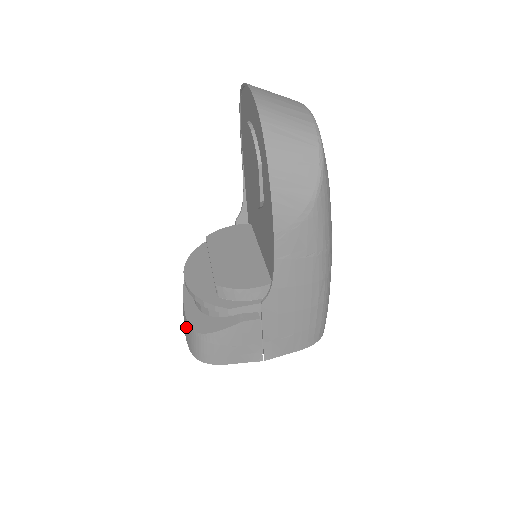
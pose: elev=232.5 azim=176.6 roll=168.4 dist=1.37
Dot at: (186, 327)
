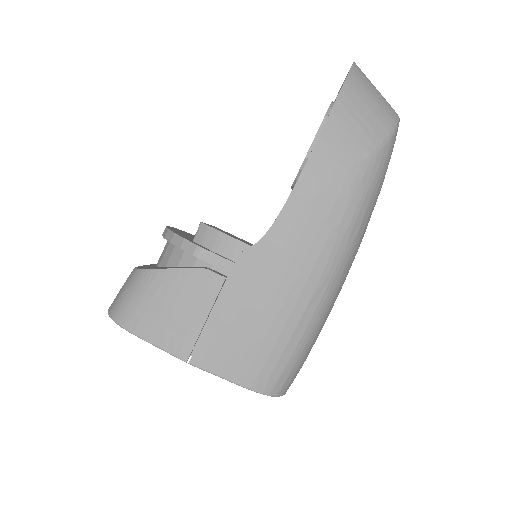
Dot at: occluded
